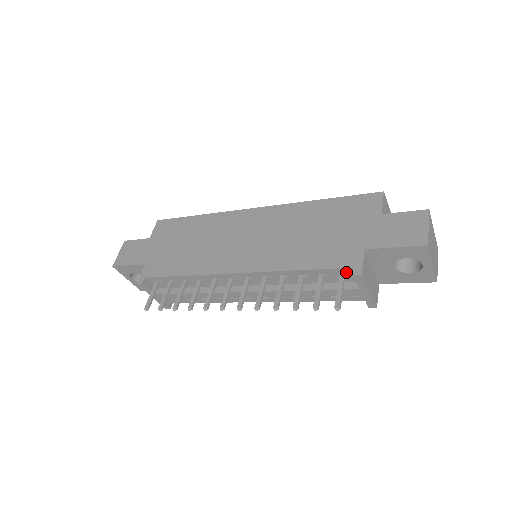
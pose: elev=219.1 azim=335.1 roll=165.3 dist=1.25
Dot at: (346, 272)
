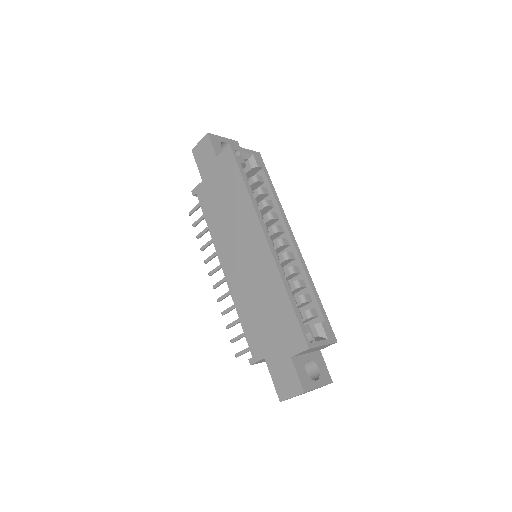
Dot at: occluded
